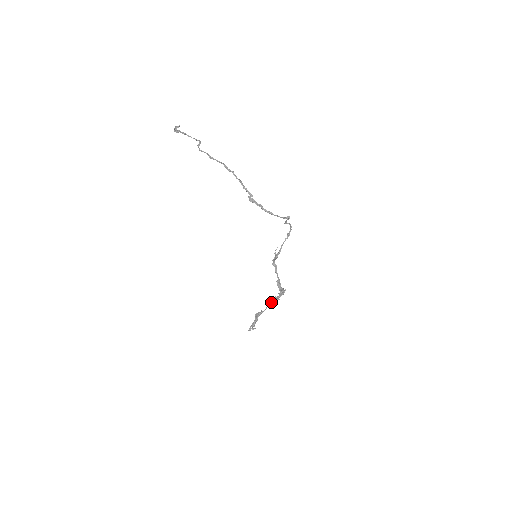
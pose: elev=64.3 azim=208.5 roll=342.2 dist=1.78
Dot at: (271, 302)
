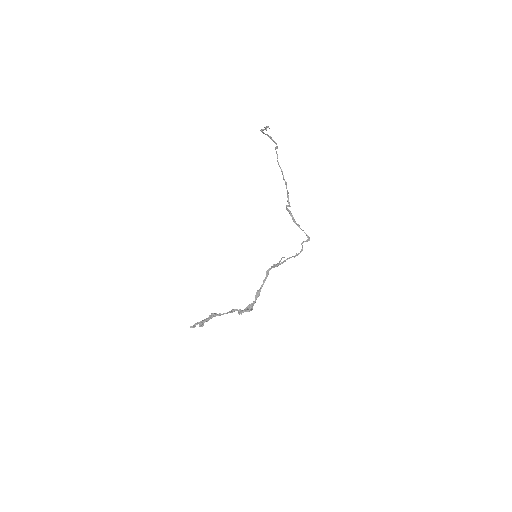
Dot at: (234, 311)
